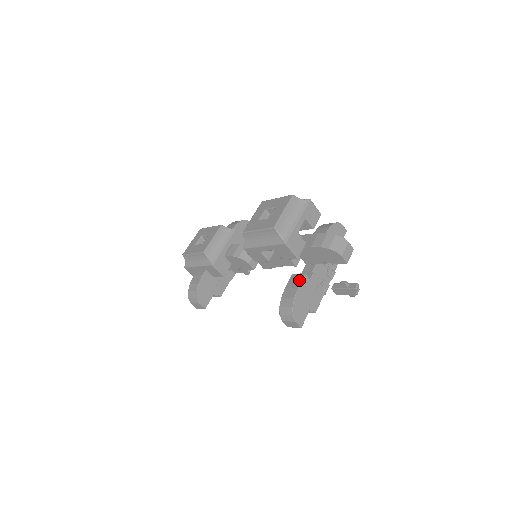
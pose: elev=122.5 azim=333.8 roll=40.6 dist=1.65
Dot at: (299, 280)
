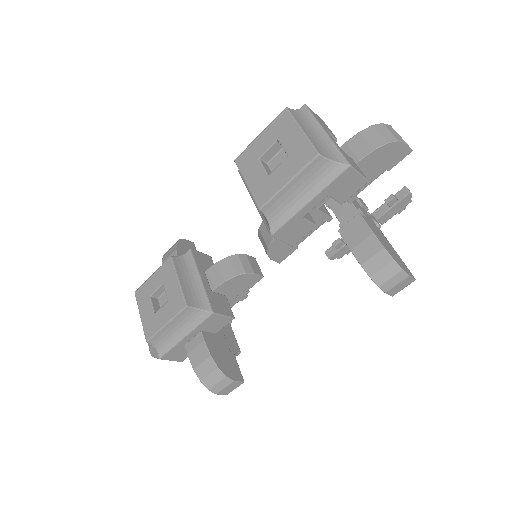
Dot at: (361, 225)
